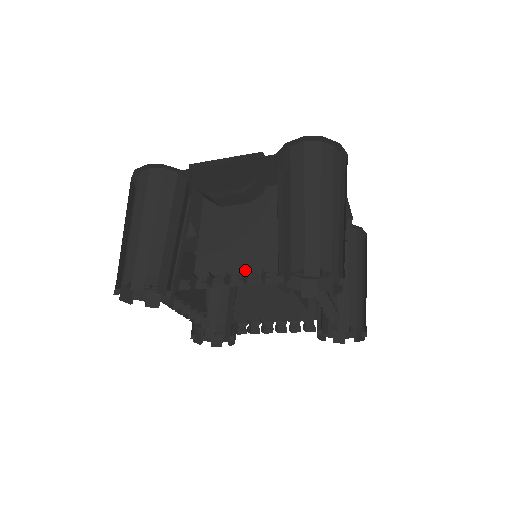
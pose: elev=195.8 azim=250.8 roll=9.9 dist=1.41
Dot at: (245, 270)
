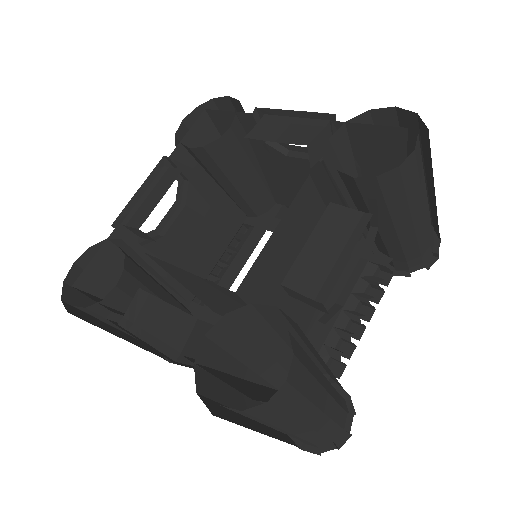
Dot at: occluded
